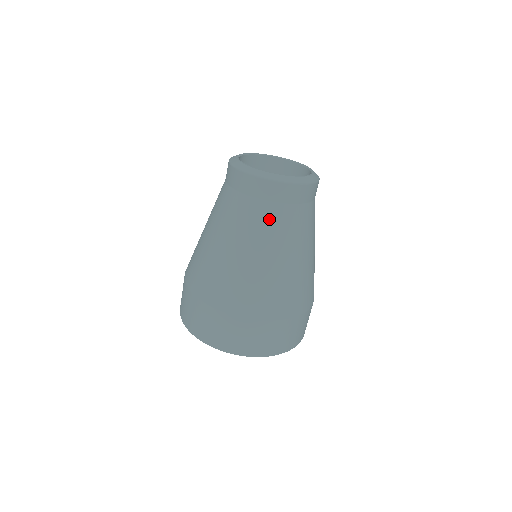
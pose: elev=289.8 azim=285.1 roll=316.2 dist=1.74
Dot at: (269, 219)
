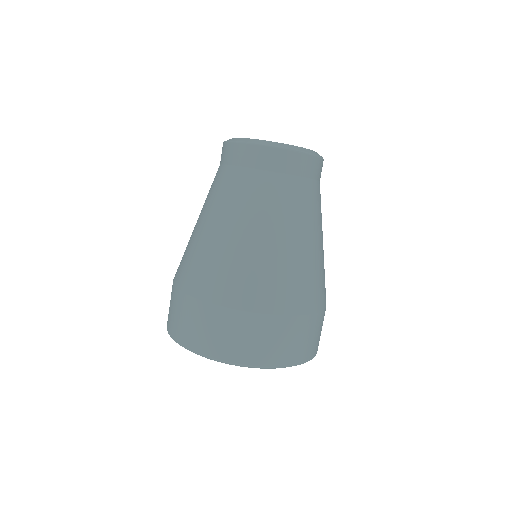
Dot at: (245, 187)
